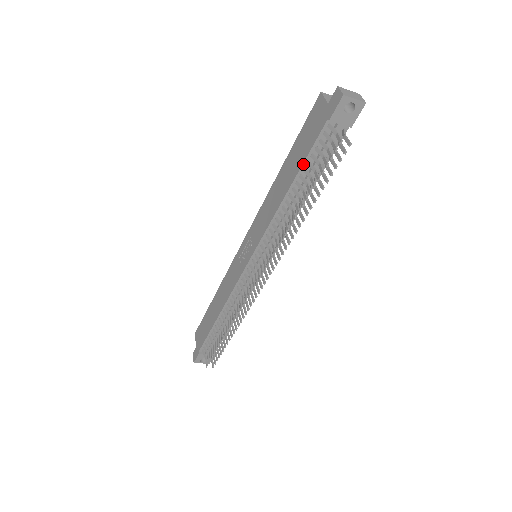
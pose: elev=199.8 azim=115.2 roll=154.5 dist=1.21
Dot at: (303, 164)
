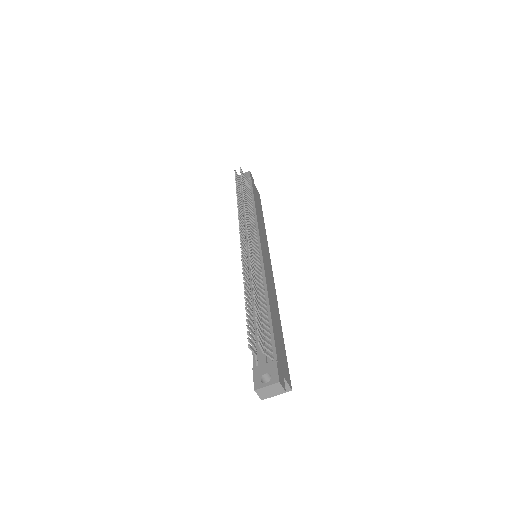
Dot at: occluded
